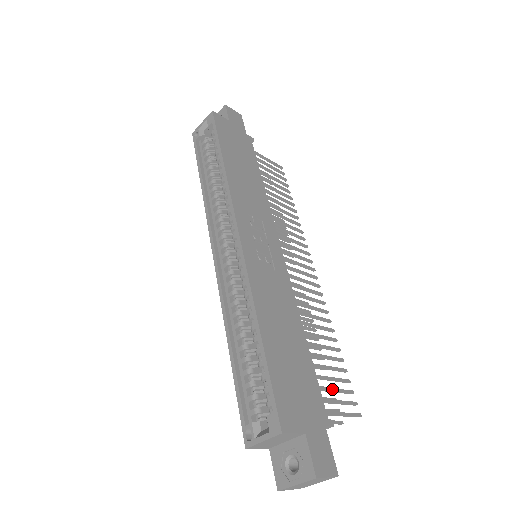
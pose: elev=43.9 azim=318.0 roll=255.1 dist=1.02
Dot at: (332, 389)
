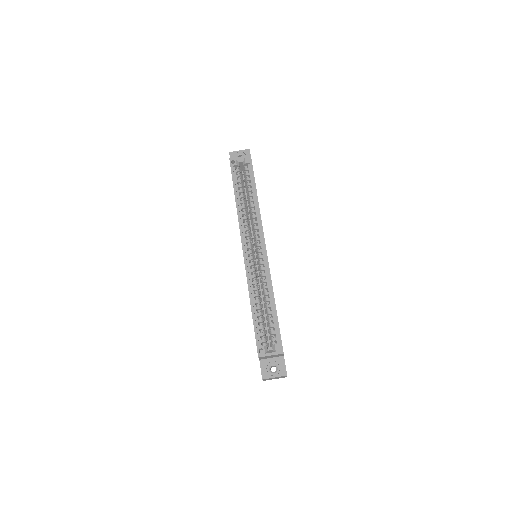
Dot at: occluded
